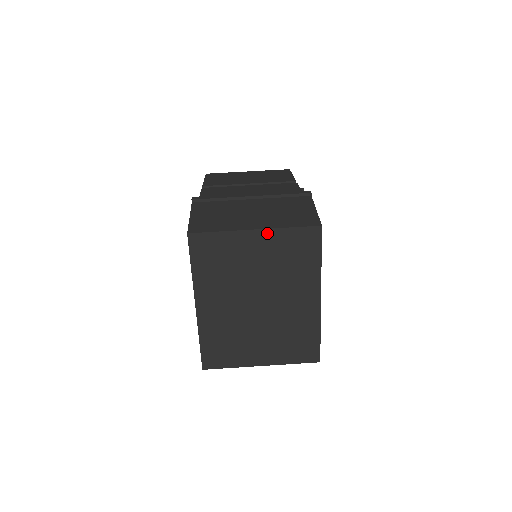
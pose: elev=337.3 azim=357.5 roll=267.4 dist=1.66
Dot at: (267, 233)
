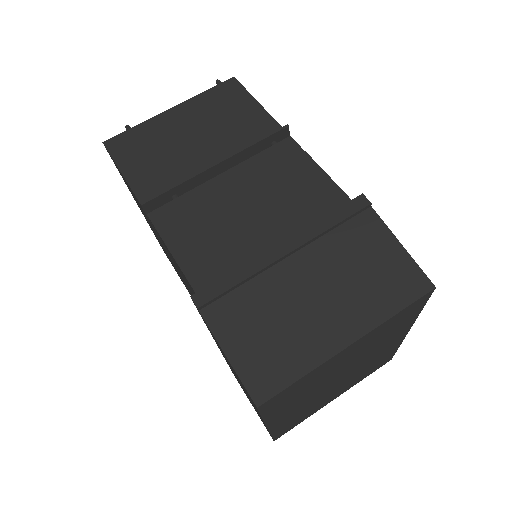
Dot at: (366, 336)
